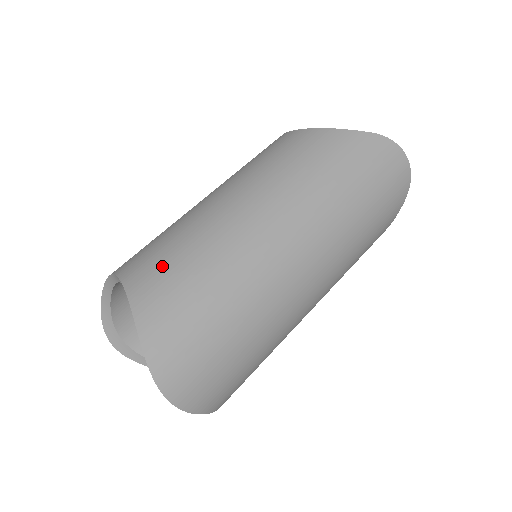
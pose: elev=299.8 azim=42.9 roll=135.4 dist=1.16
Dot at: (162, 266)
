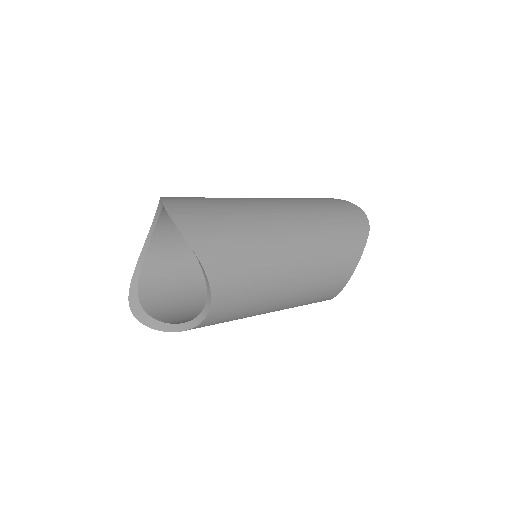
Dot at: occluded
